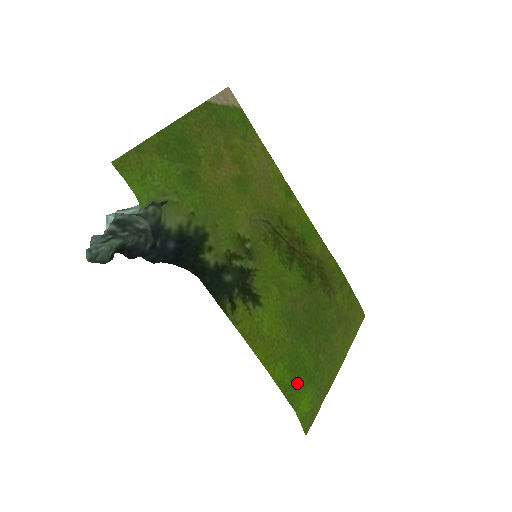
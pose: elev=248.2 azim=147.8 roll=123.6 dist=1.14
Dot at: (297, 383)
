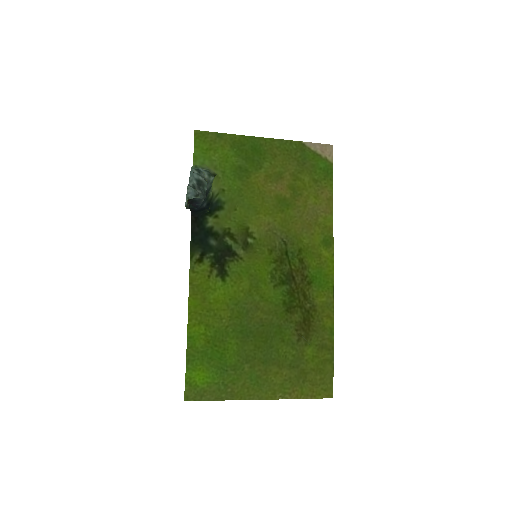
Dot at: (206, 355)
